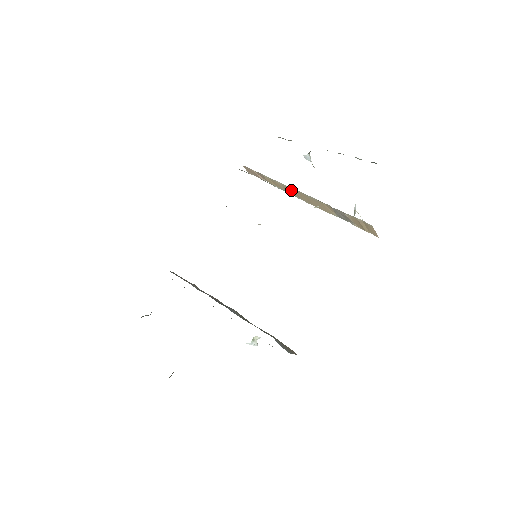
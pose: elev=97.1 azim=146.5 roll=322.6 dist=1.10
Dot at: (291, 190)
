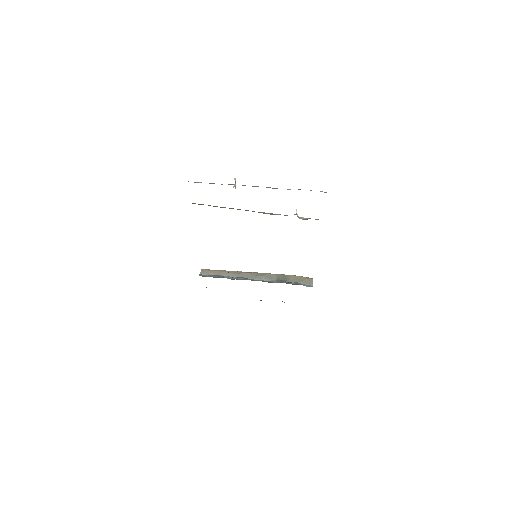
Dot at: occluded
